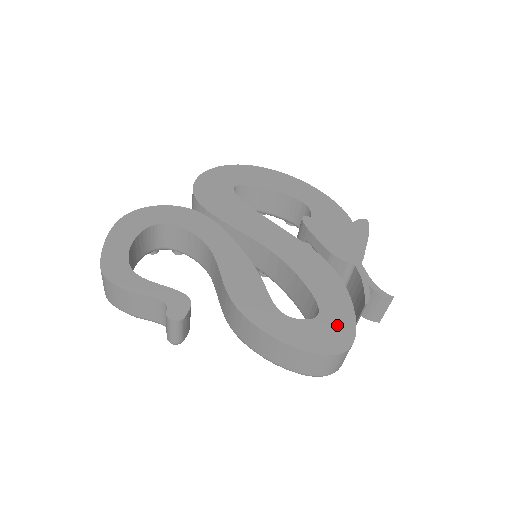
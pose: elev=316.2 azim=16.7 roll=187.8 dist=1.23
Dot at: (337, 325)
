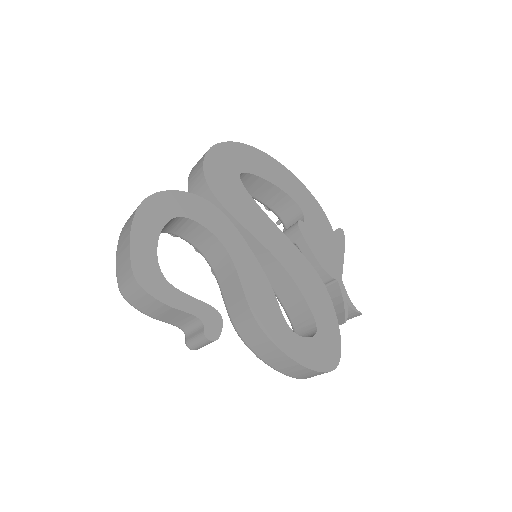
Dot at: (329, 343)
